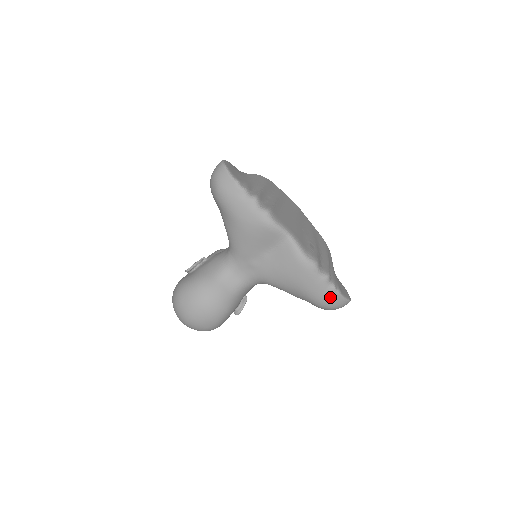
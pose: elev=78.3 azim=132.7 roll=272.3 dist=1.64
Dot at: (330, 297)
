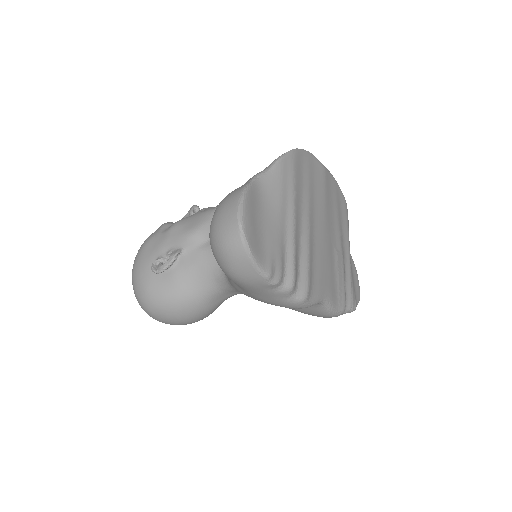
Dot at: occluded
